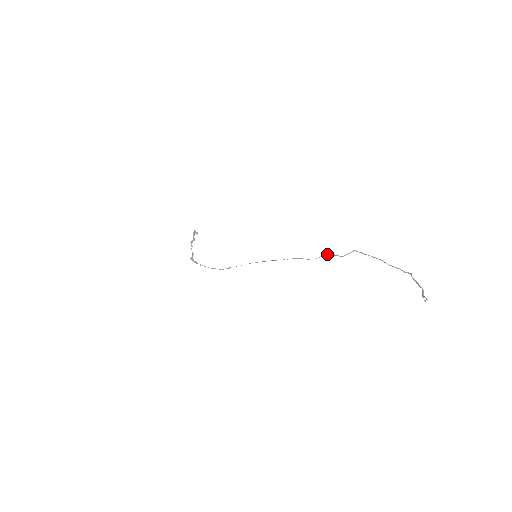
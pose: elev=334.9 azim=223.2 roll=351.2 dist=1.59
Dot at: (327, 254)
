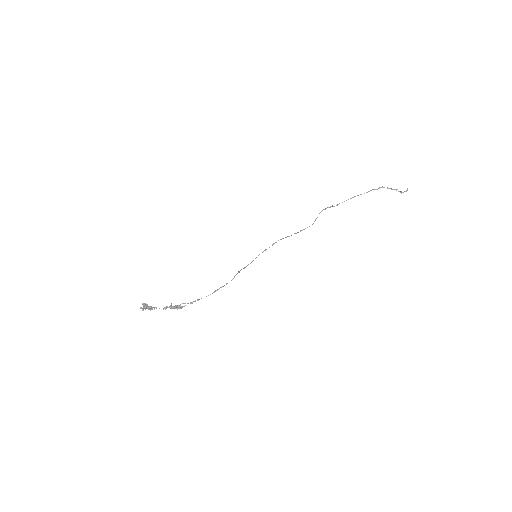
Dot at: occluded
